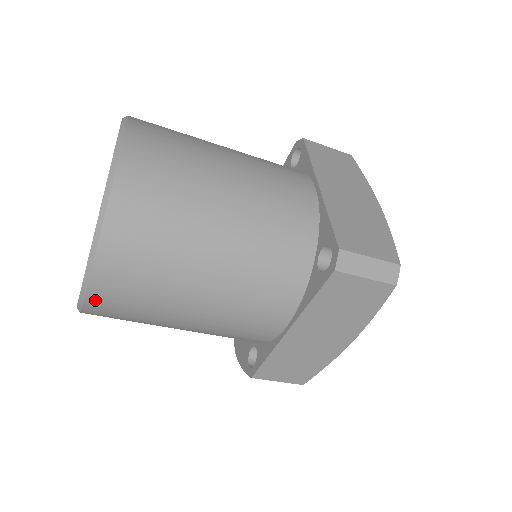
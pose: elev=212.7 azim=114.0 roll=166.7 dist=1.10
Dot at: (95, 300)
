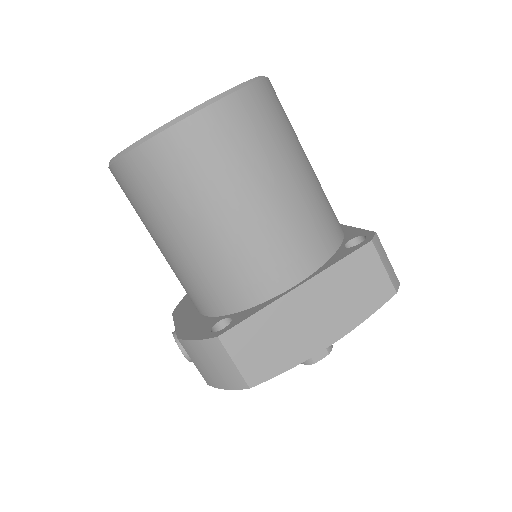
Dot at: (191, 127)
